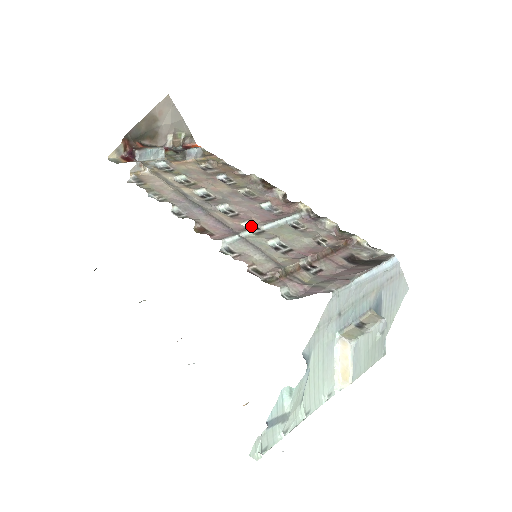
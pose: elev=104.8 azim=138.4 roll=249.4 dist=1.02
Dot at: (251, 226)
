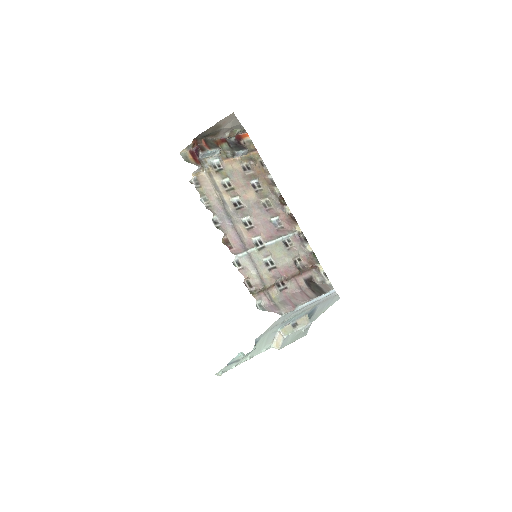
Dot at: (258, 240)
